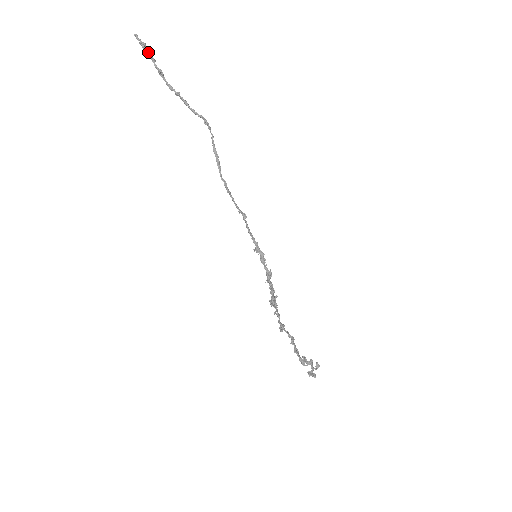
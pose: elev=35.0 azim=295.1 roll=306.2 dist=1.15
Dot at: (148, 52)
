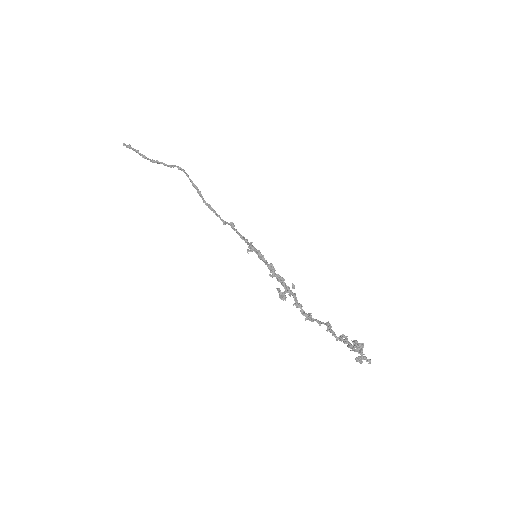
Dot at: (133, 149)
